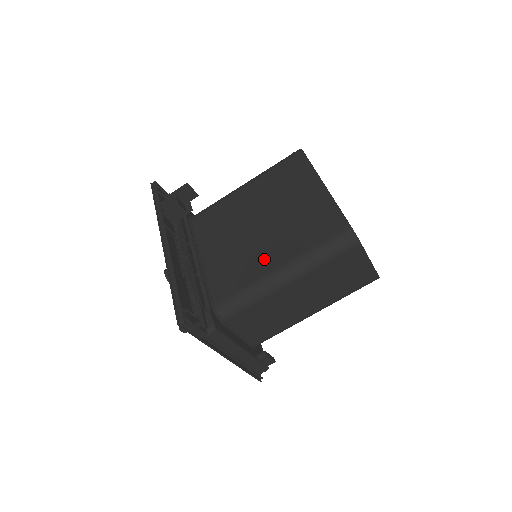
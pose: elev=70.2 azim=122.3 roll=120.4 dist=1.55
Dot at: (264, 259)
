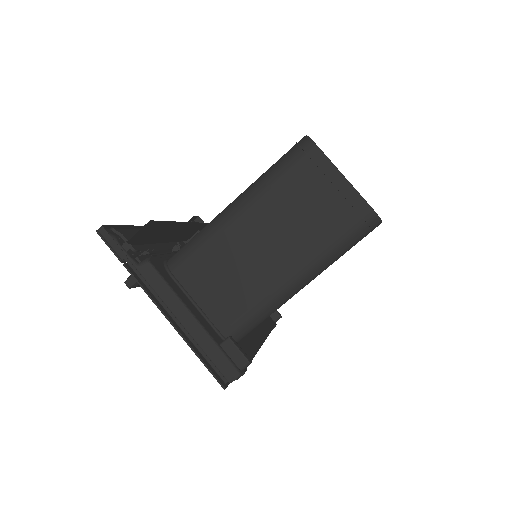
Dot at: occluded
